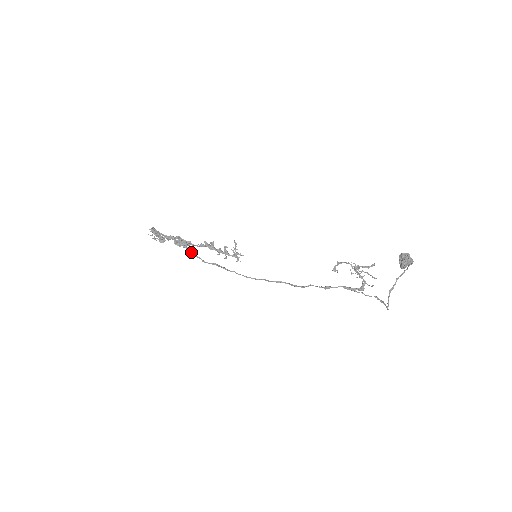
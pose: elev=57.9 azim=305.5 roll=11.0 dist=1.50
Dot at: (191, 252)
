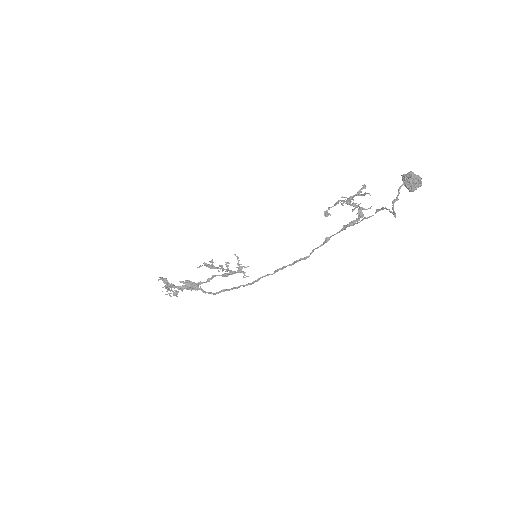
Dot at: (202, 291)
